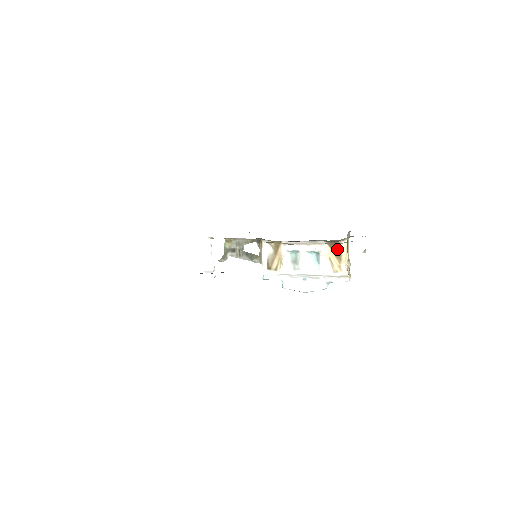
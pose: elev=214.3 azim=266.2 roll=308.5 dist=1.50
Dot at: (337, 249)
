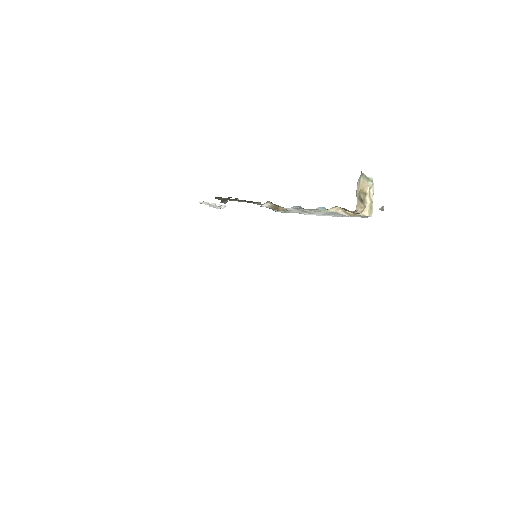
Dot at: occluded
